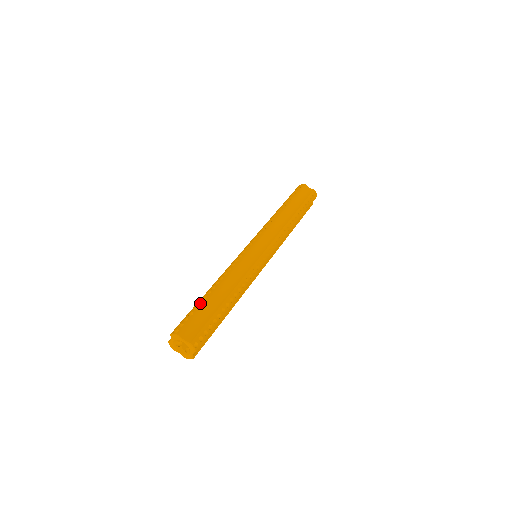
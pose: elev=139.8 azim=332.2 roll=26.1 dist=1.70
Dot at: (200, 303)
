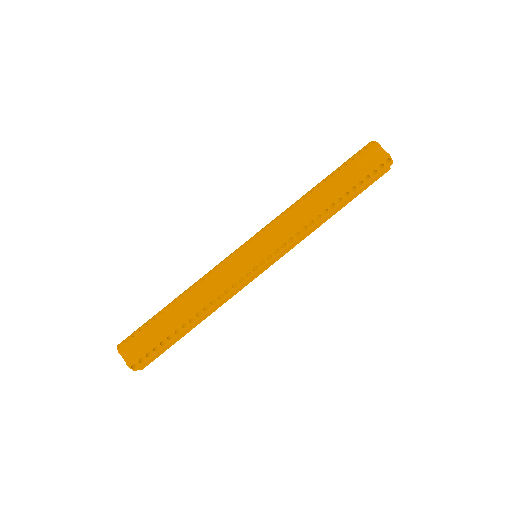
Dot at: (158, 315)
